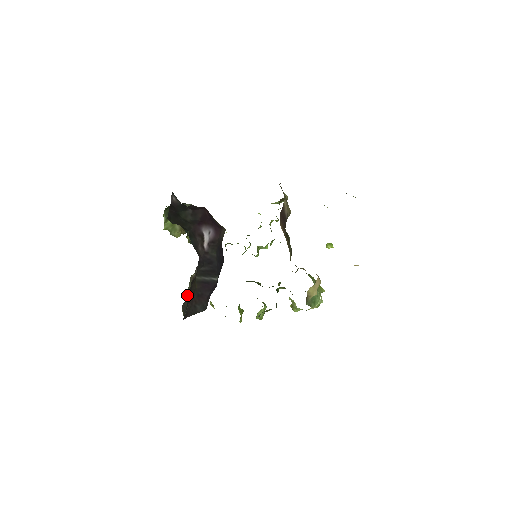
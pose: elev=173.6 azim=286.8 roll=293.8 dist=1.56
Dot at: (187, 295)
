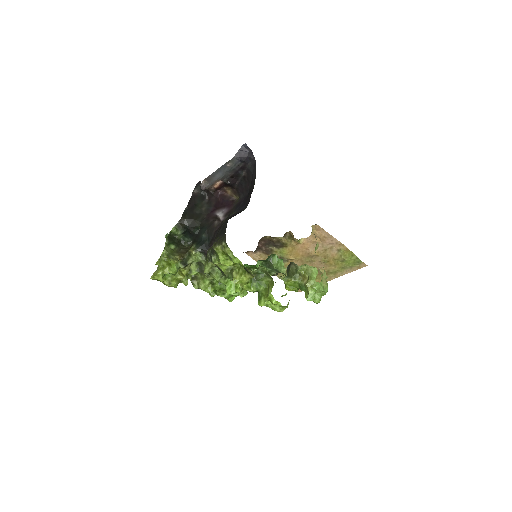
Dot at: occluded
